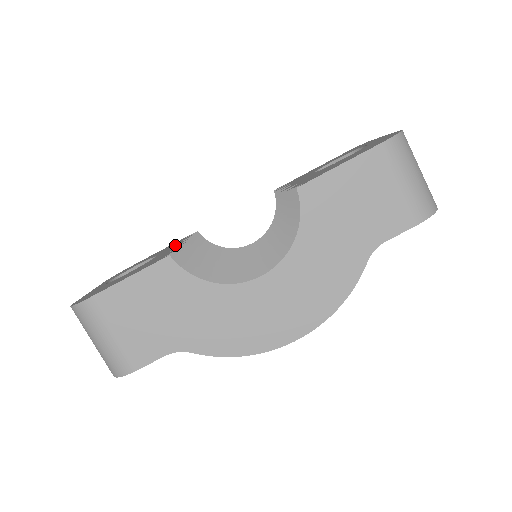
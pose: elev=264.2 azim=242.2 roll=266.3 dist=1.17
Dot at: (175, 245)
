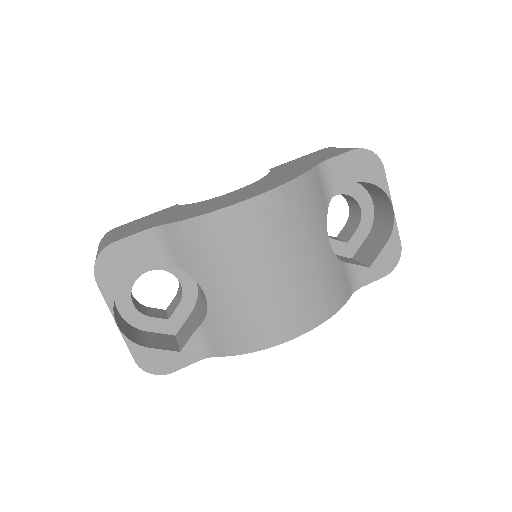
Dot at: occluded
